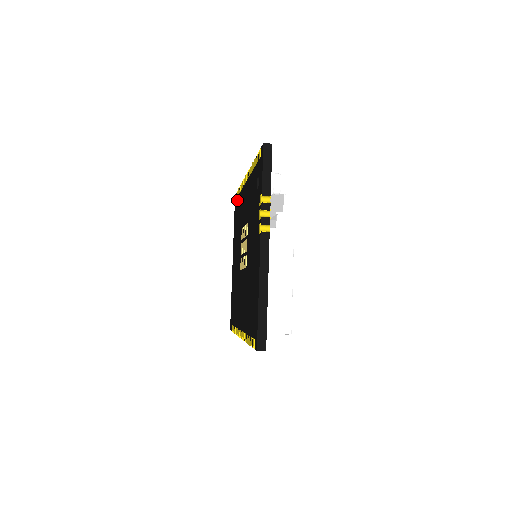
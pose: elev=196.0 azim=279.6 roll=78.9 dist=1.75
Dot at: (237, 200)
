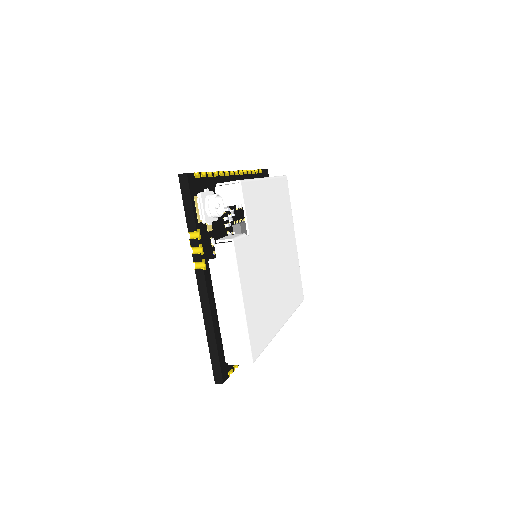
Dot at: occluded
